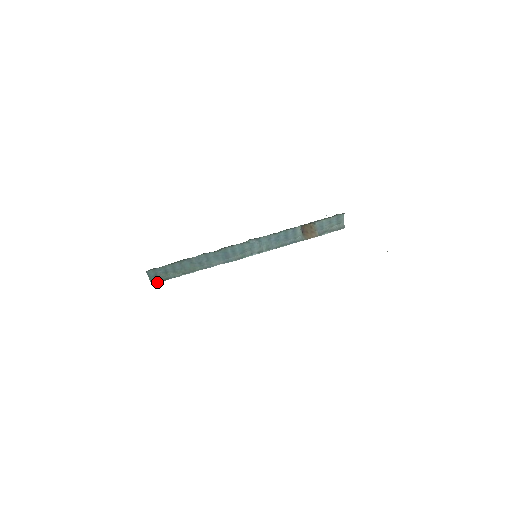
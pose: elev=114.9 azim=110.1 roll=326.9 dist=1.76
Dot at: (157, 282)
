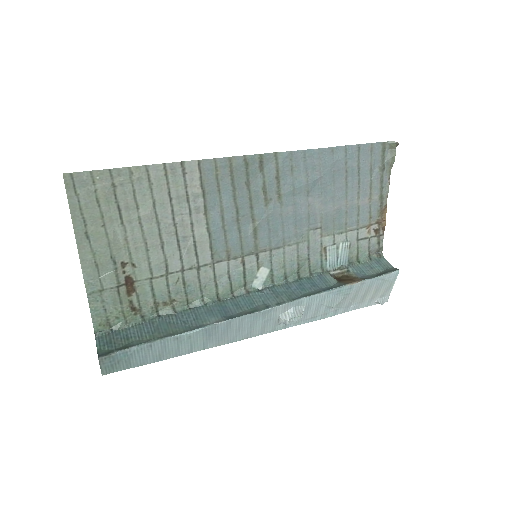
Dot at: (109, 354)
